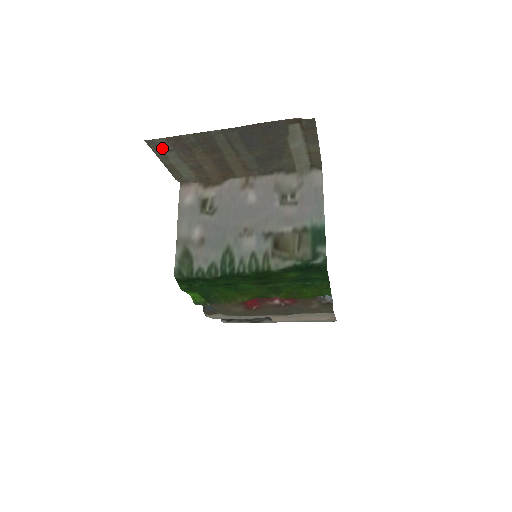
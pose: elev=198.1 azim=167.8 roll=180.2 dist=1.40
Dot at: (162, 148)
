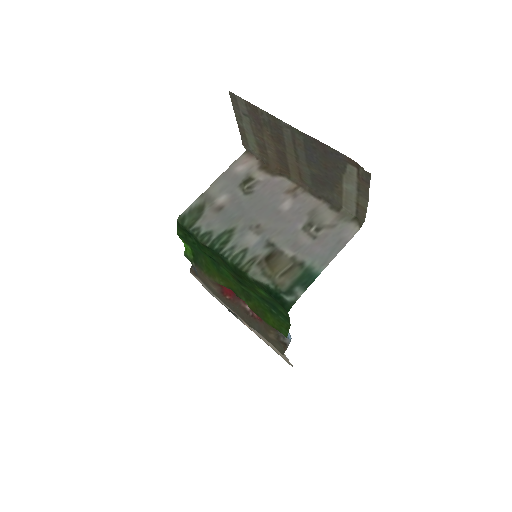
Dot at: (240, 108)
